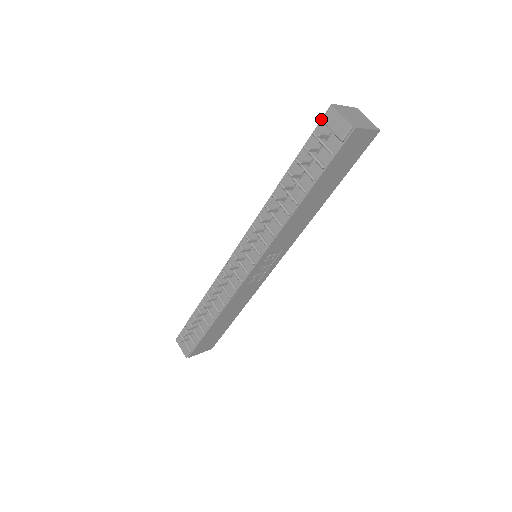
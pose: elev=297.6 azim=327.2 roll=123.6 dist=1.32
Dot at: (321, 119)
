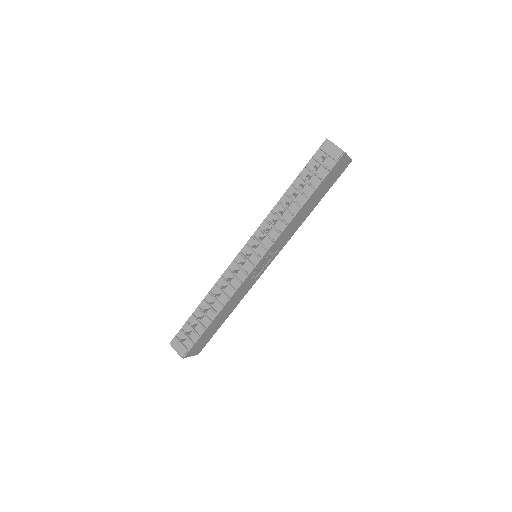
Dot at: (319, 148)
